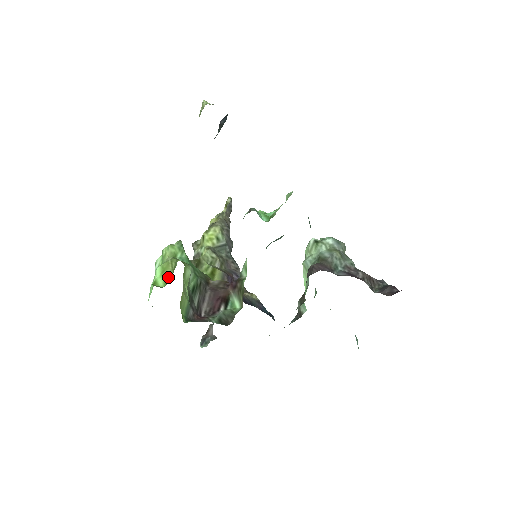
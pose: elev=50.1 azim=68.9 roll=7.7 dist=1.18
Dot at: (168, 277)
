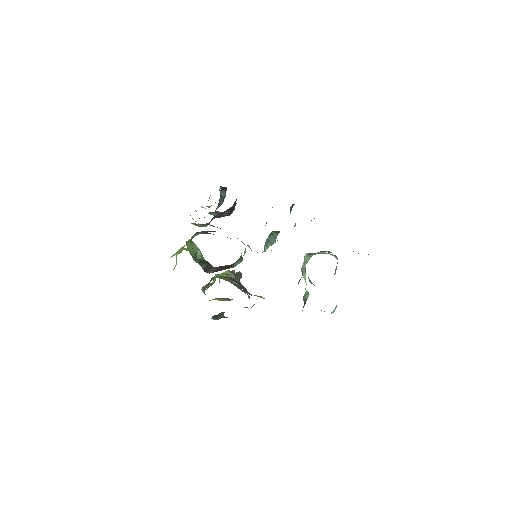
Dot at: (179, 253)
